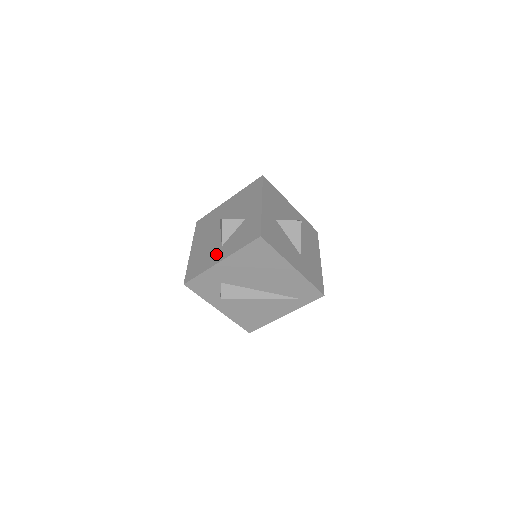
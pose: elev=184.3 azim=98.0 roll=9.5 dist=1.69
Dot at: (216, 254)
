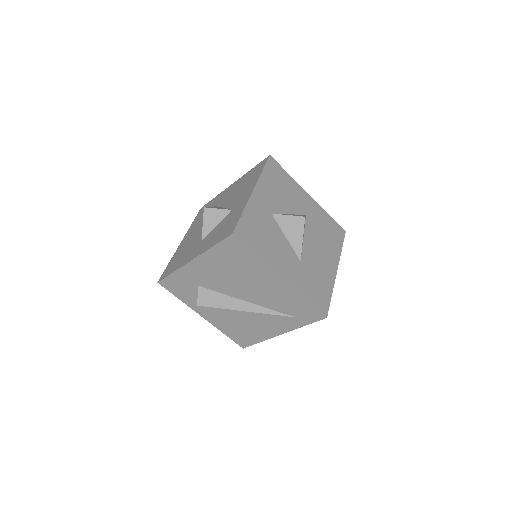
Dot at: (193, 250)
